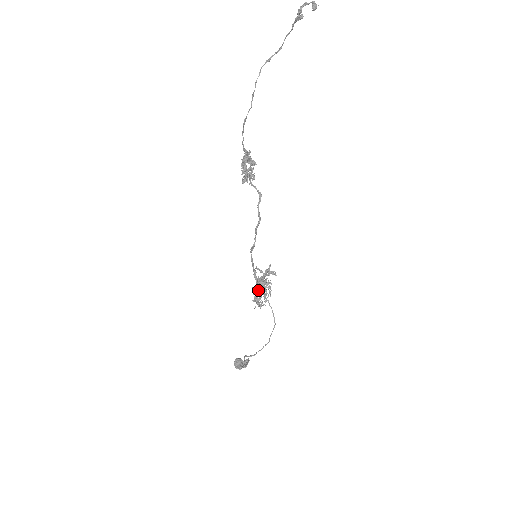
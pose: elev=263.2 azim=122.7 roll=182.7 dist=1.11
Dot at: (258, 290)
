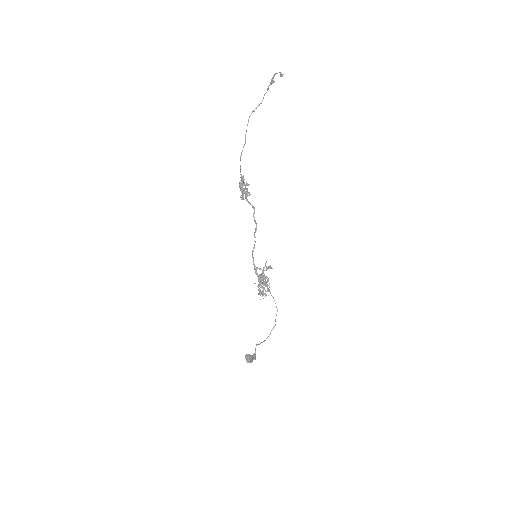
Dot at: (260, 285)
